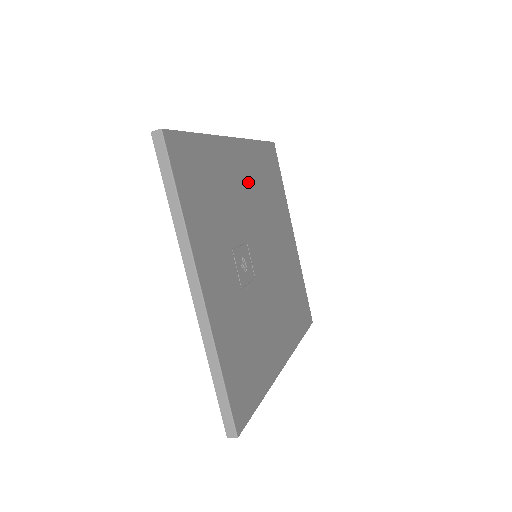
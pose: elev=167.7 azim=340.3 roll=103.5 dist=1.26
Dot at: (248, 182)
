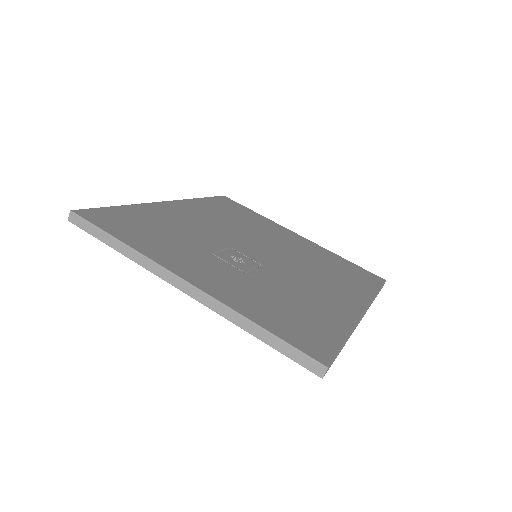
Dot at: (205, 218)
